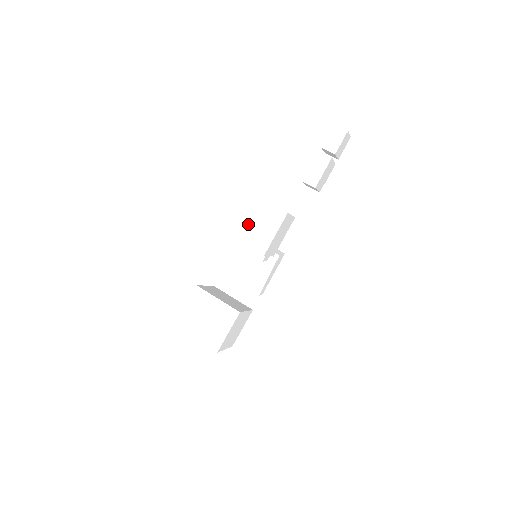
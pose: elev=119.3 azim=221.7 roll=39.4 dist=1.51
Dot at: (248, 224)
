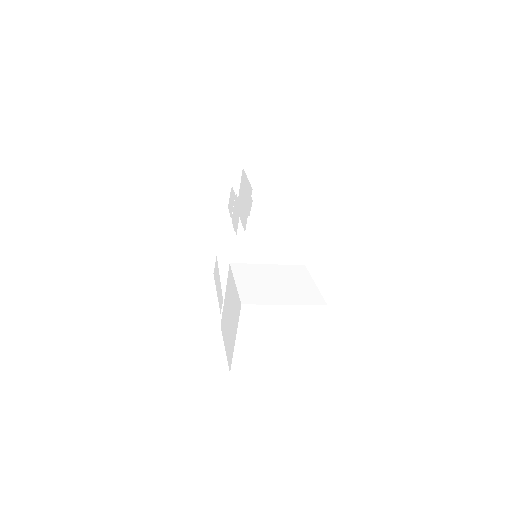
Dot at: (251, 180)
